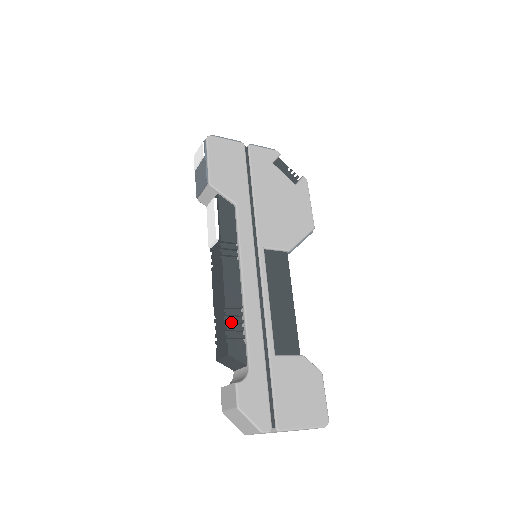
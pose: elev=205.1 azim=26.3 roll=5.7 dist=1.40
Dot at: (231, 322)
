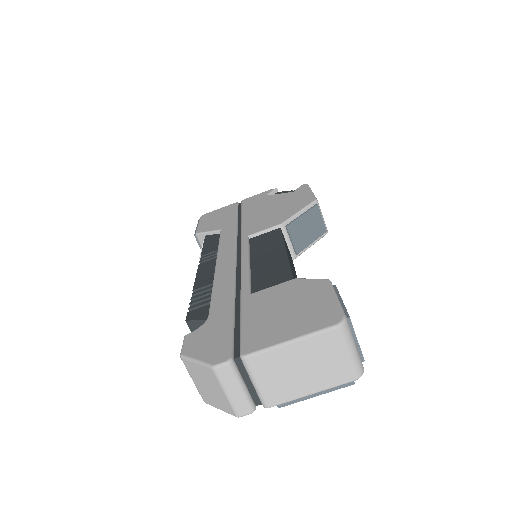
Dot at: (197, 297)
